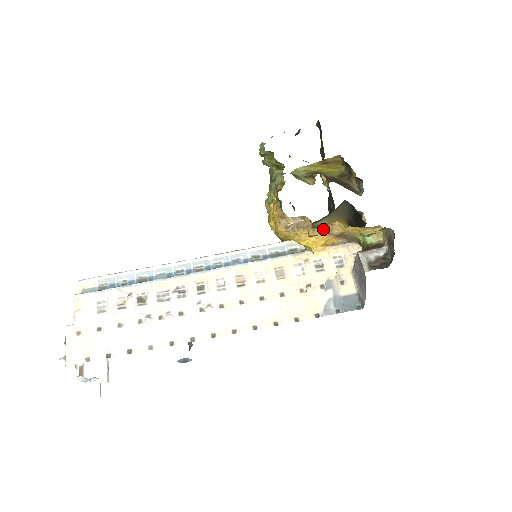
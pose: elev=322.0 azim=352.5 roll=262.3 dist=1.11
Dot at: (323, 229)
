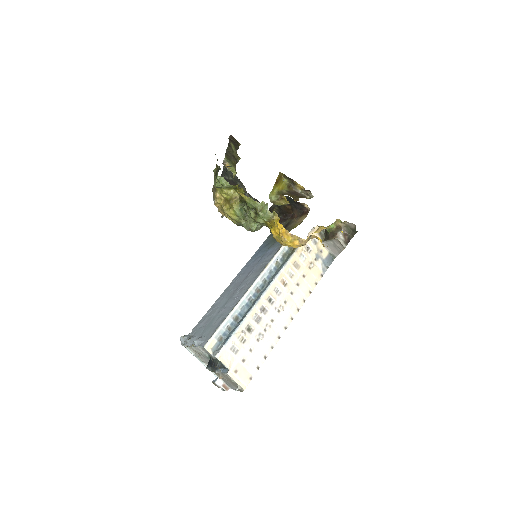
Dot at: occluded
